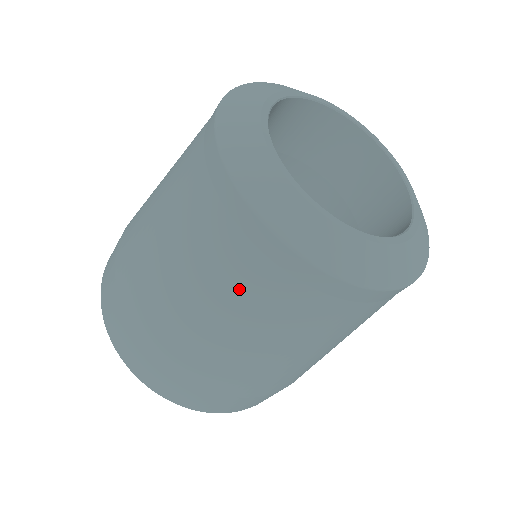
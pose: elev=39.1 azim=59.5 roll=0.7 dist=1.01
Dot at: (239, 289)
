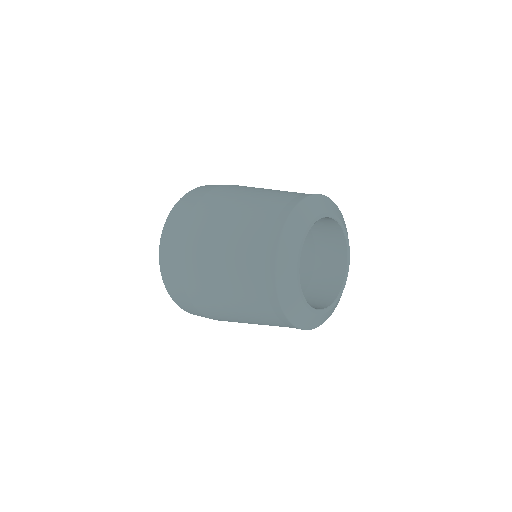
Dot at: (243, 255)
